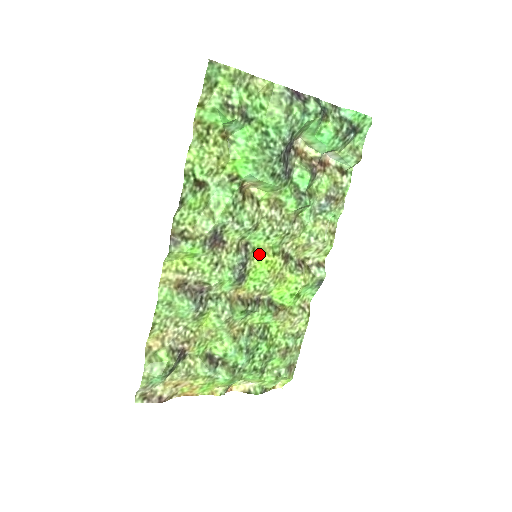
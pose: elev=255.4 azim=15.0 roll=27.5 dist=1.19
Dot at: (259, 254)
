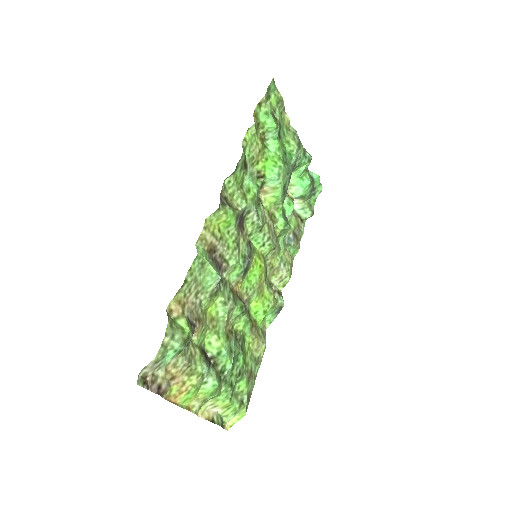
Dot at: (256, 257)
